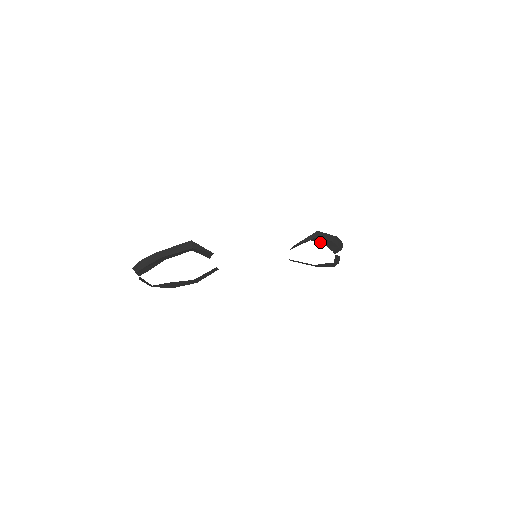
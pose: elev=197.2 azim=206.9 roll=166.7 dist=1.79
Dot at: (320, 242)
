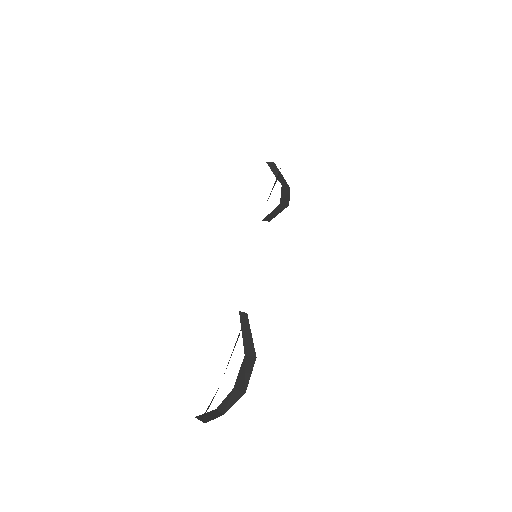
Dot at: occluded
